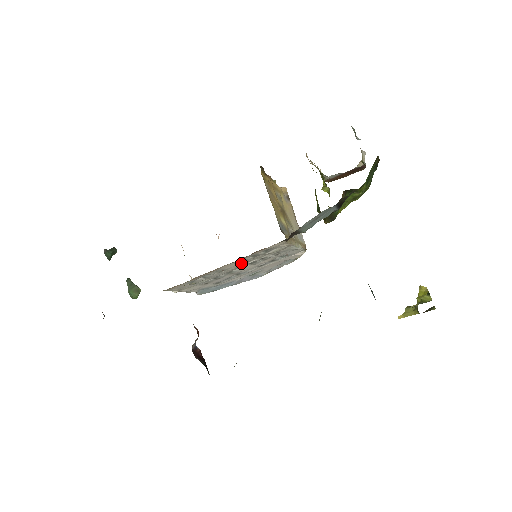
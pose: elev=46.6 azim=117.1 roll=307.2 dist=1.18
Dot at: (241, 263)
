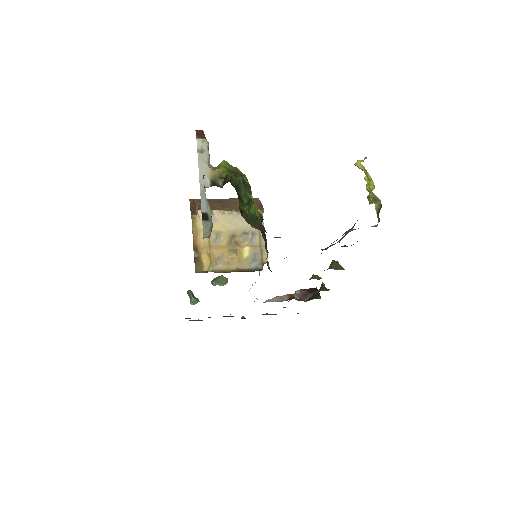
Dot at: (259, 271)
